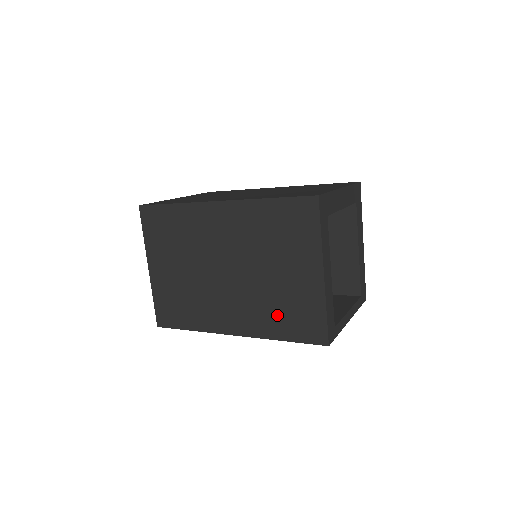
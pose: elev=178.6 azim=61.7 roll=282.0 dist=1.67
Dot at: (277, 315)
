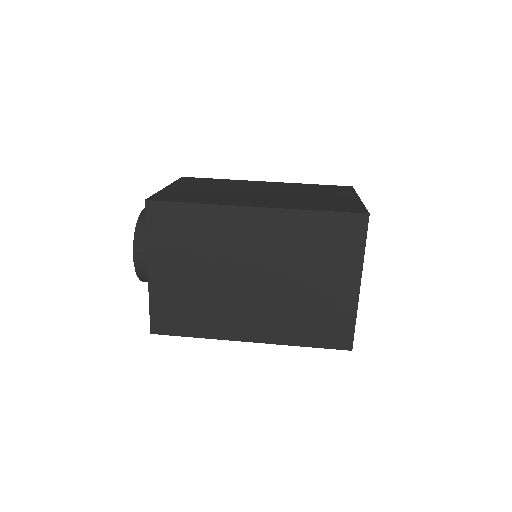
Dot at: (303, 323)
